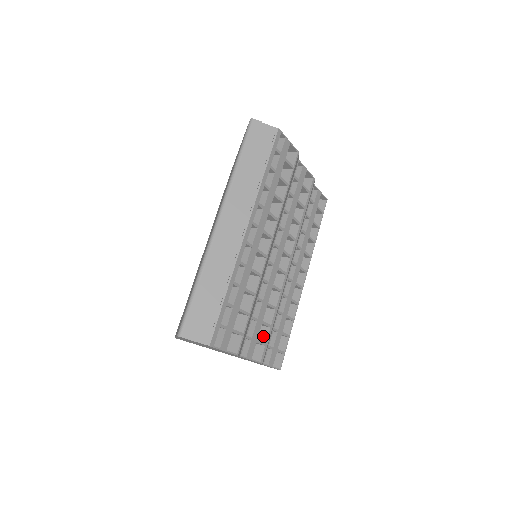
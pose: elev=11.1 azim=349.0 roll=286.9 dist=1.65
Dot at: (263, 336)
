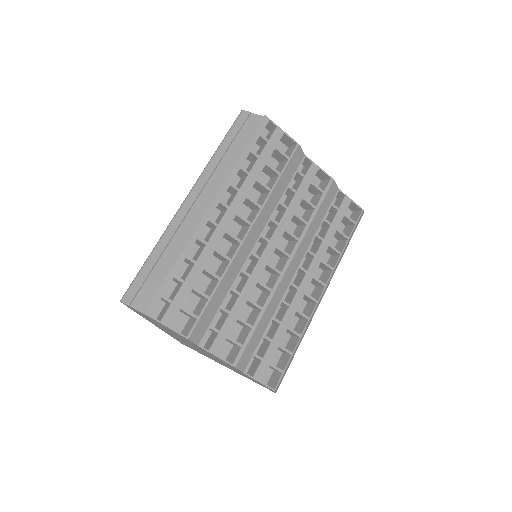
Dot at: (243, 337)
